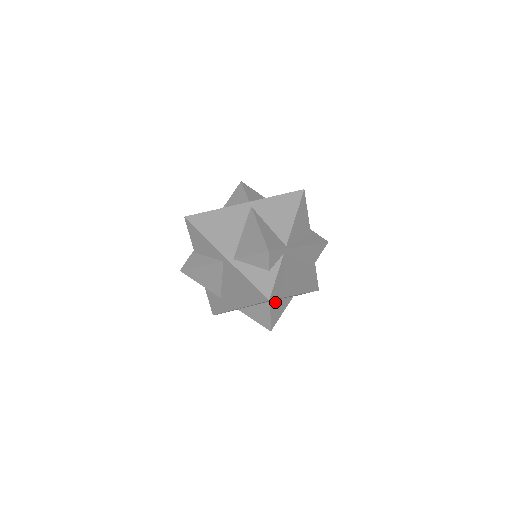
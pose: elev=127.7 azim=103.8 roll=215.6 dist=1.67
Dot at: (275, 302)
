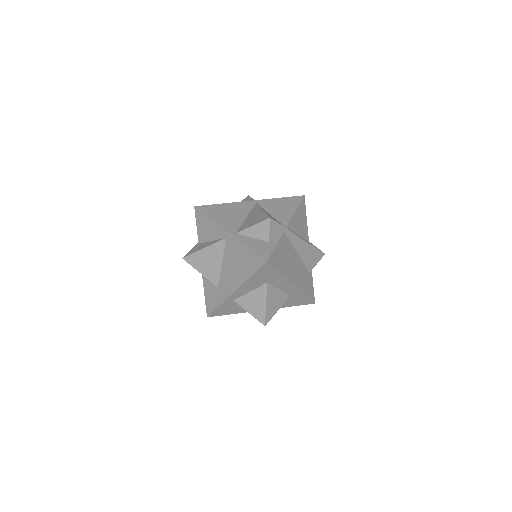
Dot at: (272, 289)
